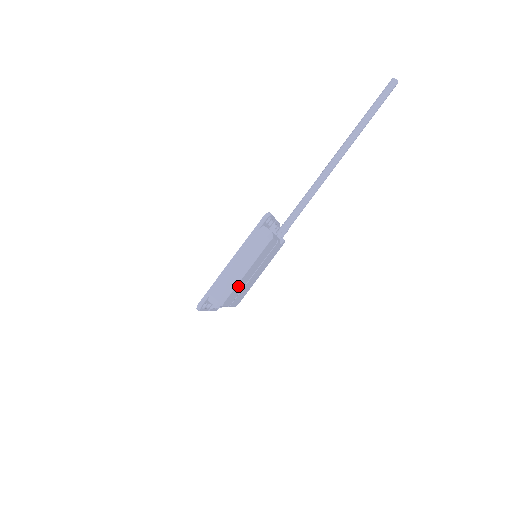
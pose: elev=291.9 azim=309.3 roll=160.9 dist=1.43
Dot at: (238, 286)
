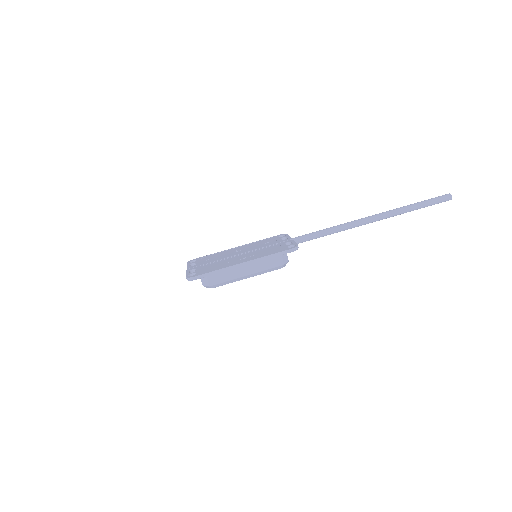
Dot at: occluded
